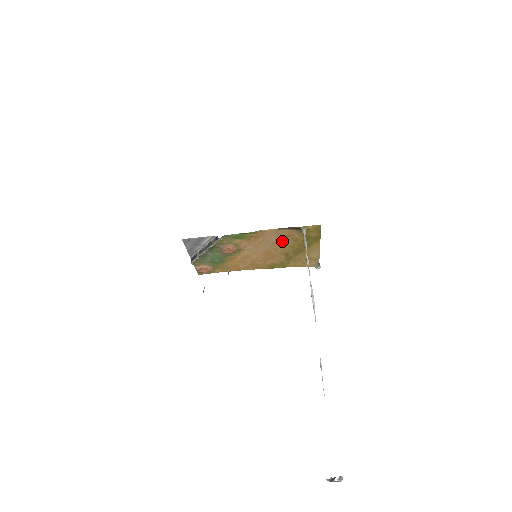
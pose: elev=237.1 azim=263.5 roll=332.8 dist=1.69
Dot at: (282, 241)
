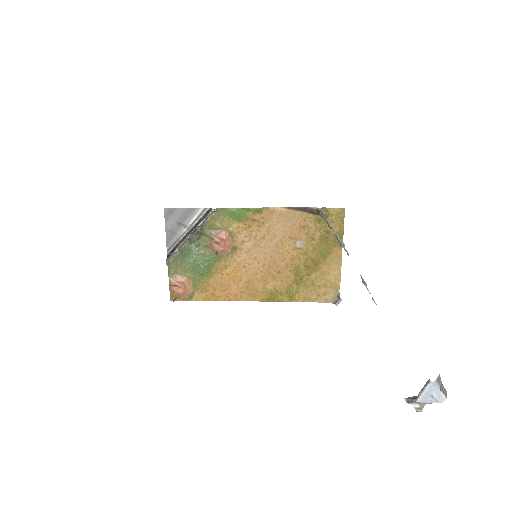
Dot at: (293, 238)
